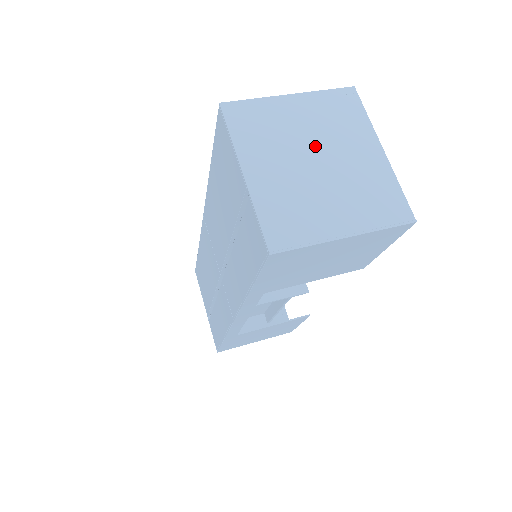
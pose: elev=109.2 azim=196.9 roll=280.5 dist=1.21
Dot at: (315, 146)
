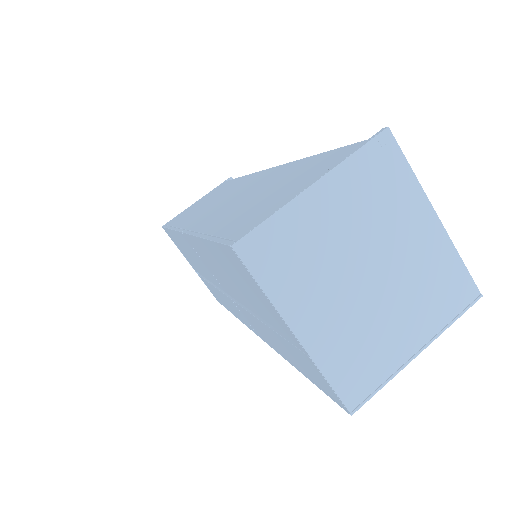
Dot at: (363, 252)
